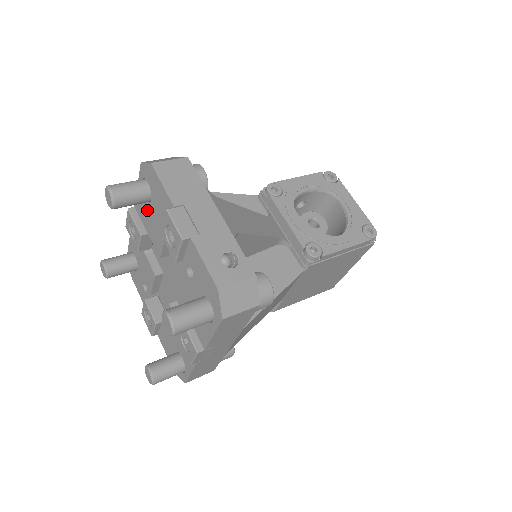
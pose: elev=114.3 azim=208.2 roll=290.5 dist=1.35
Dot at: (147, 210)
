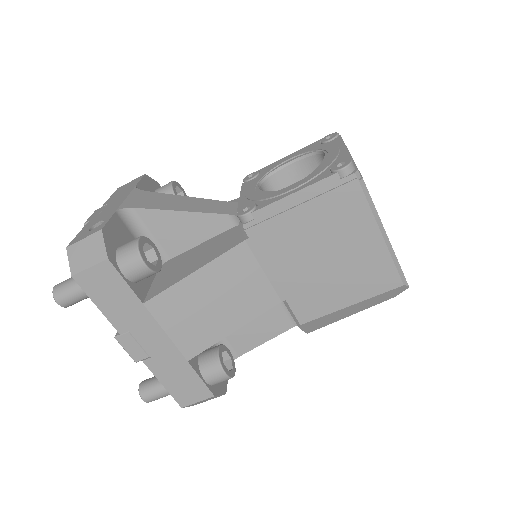
Dot at: occluded
